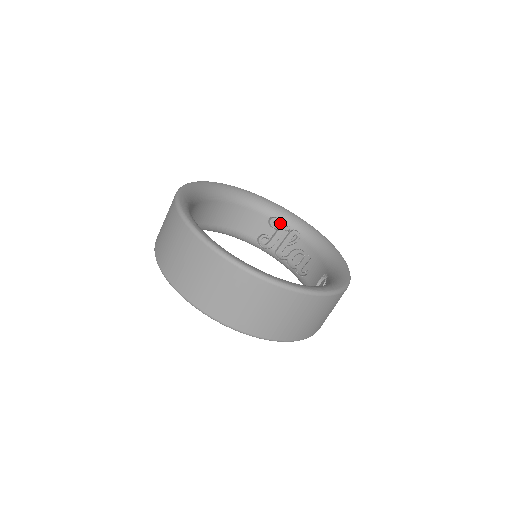
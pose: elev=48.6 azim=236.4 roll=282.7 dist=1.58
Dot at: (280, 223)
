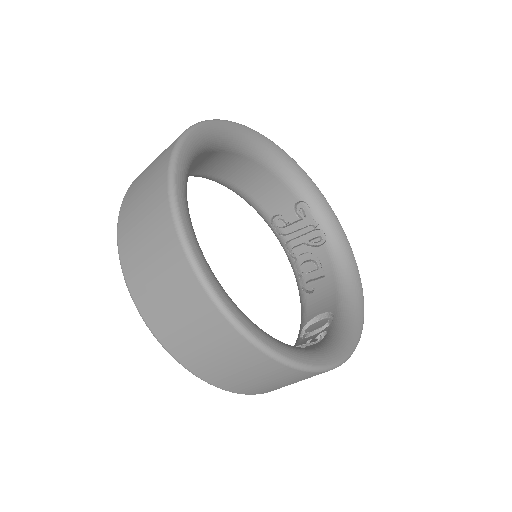
Dot at: (309, 212)
